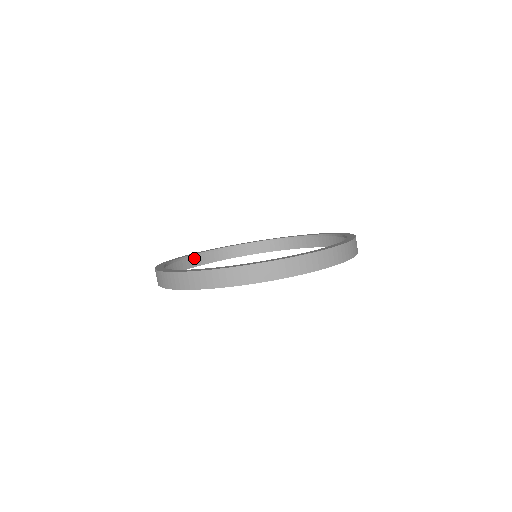
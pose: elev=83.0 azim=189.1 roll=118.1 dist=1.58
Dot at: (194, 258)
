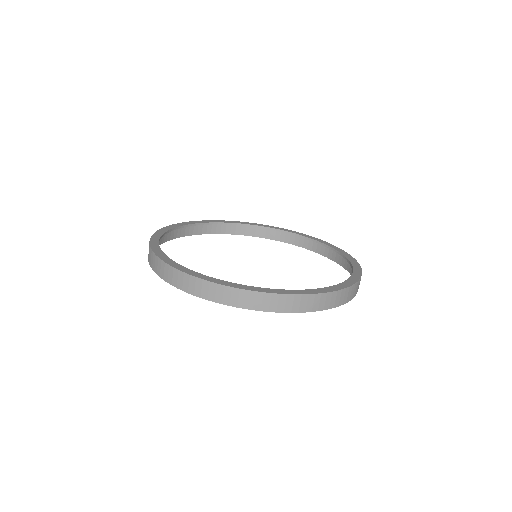
Dot at: (191, 226)
